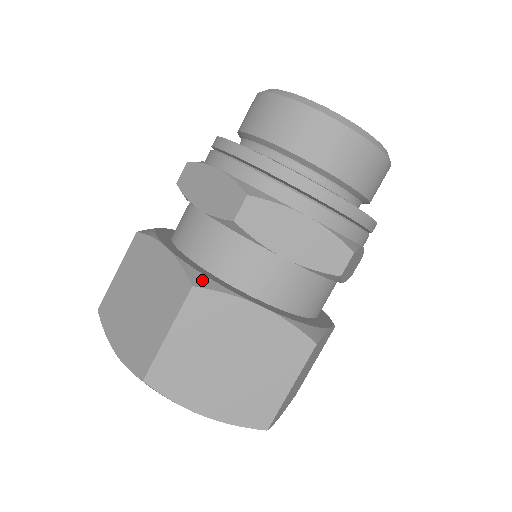
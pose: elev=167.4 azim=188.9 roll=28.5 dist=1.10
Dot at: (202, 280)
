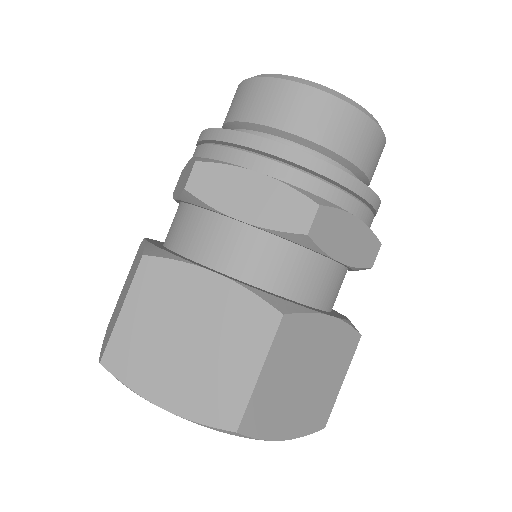
Dot at: (156, 251)
